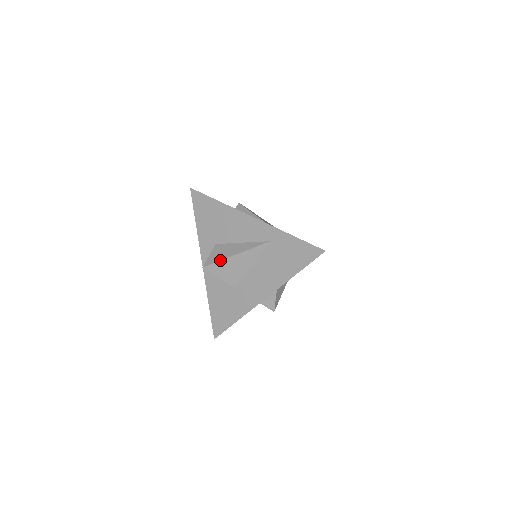
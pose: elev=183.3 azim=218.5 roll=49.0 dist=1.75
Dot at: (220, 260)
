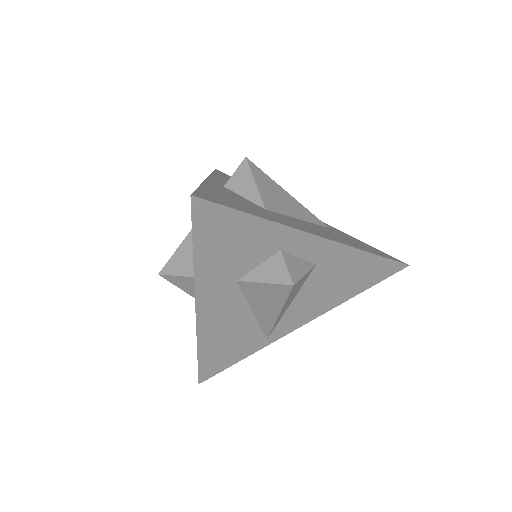
Dot at: occluded
